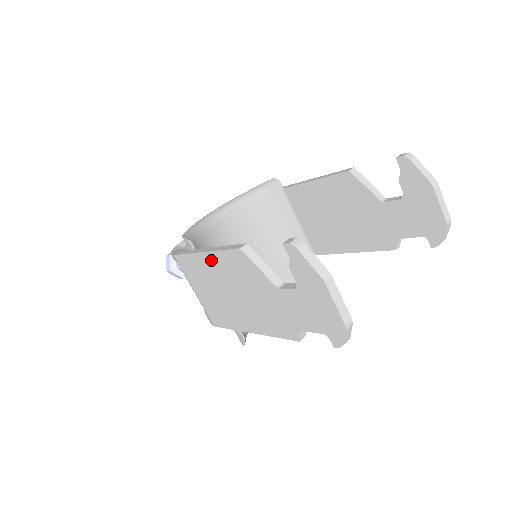
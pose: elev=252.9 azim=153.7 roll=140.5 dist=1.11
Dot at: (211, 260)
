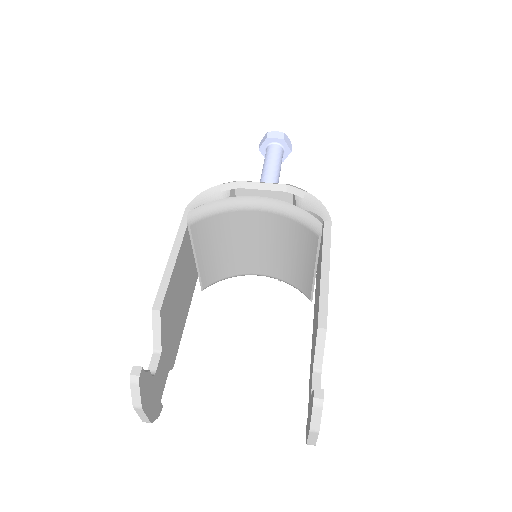
Dot at: occluded
